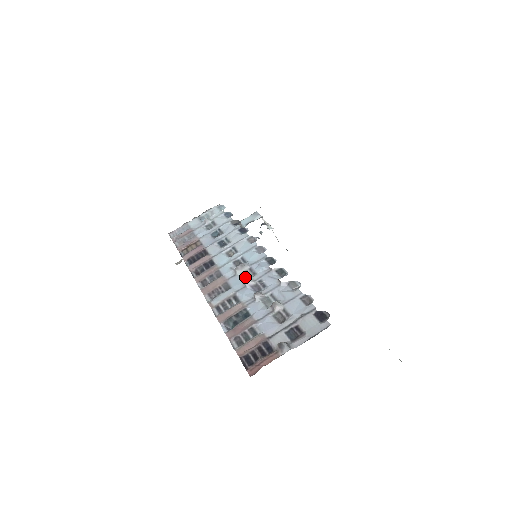
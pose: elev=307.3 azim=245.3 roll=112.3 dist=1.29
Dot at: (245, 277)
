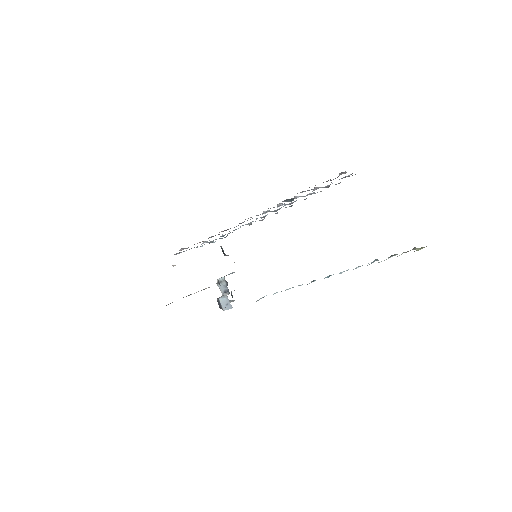
Dot at: (275, 211)
